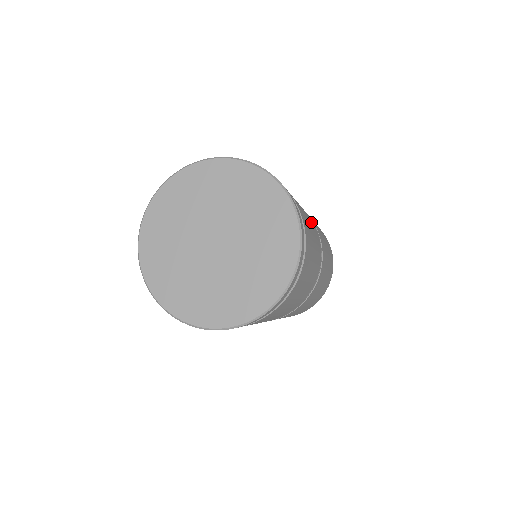
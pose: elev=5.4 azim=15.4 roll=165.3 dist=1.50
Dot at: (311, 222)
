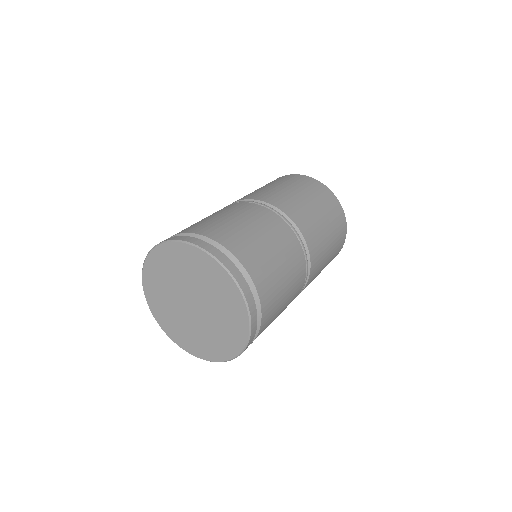
Dot at: (273, 229)
